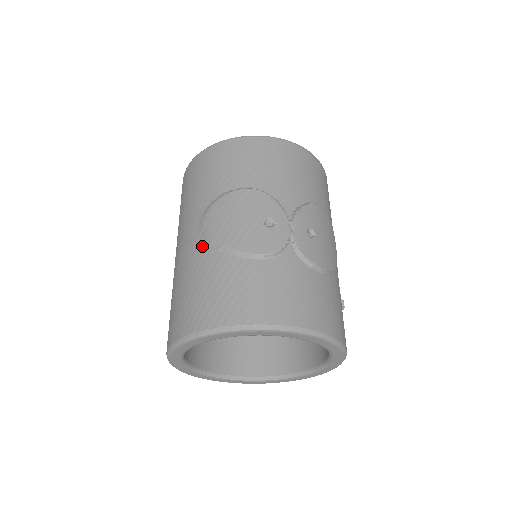
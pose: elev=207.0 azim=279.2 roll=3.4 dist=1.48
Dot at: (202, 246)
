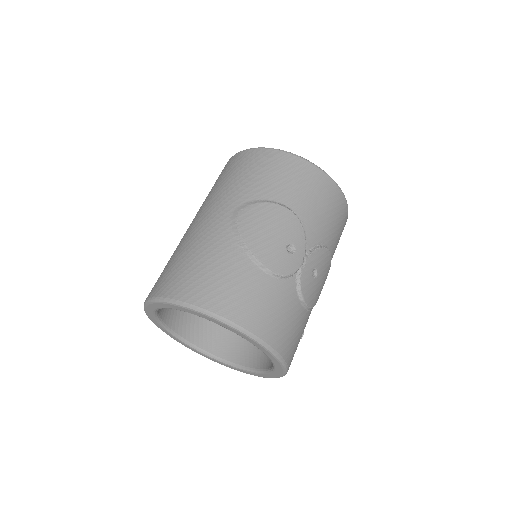
Dot at: (228, 234)
